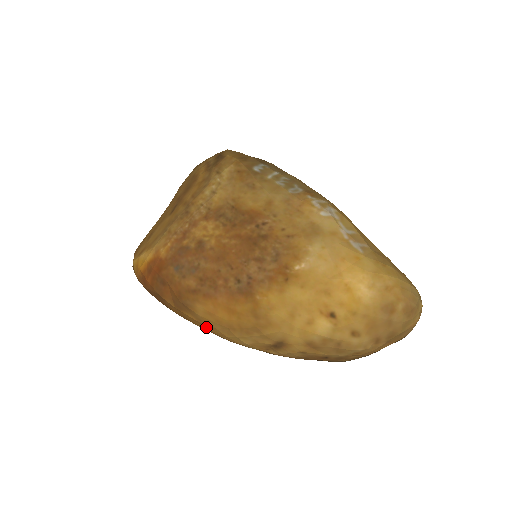
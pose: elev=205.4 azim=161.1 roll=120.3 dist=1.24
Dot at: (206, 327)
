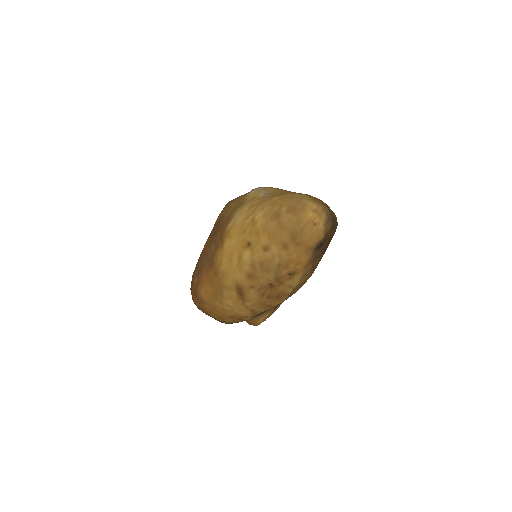
Dot at: (219, 311)
